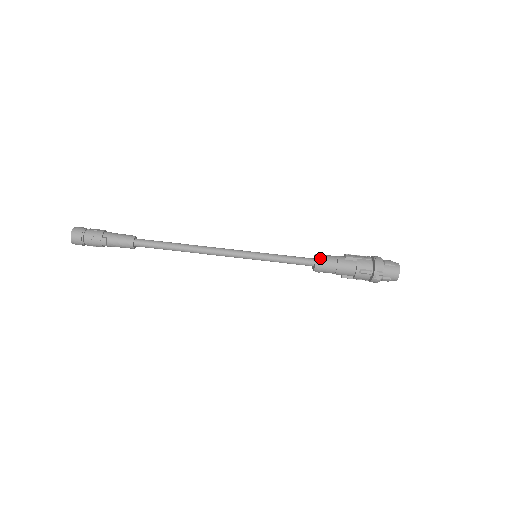
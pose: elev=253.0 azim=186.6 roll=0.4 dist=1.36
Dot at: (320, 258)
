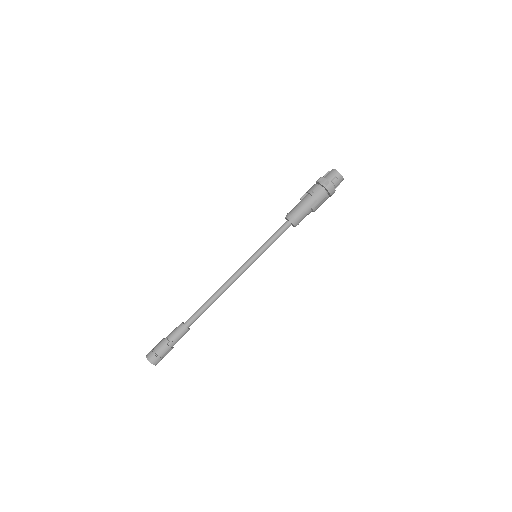
Dot at: (287, 214)
